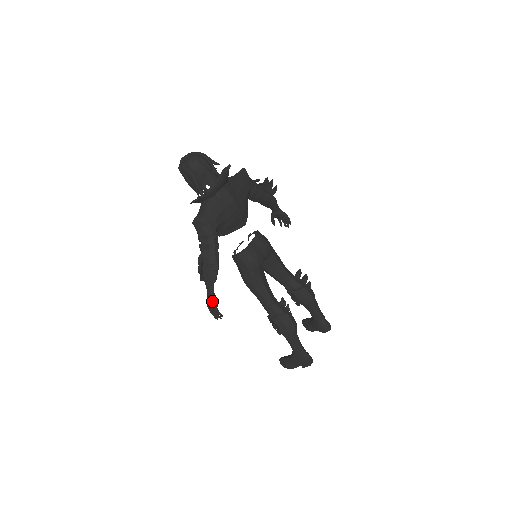
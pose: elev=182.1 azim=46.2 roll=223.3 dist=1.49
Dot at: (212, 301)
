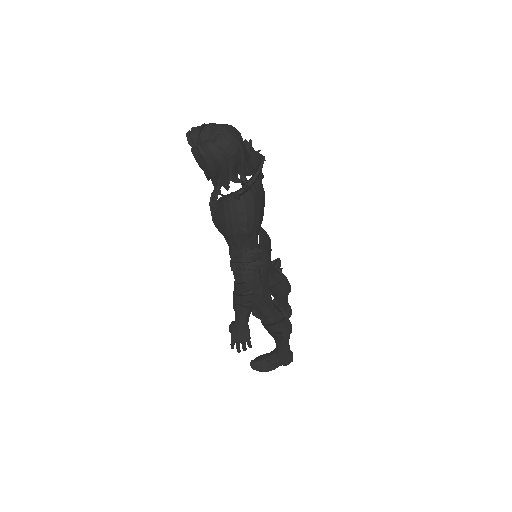
Dot at: (246, 333)
